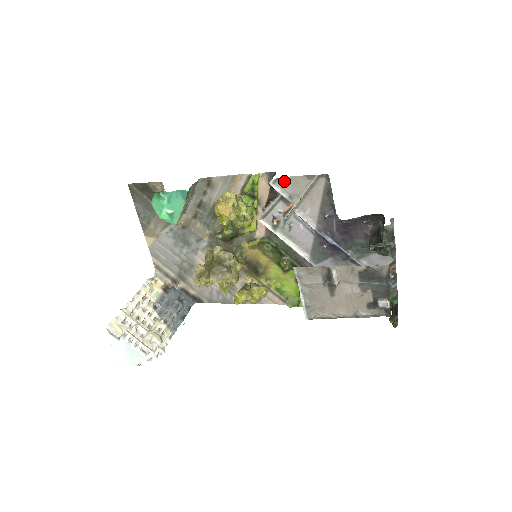
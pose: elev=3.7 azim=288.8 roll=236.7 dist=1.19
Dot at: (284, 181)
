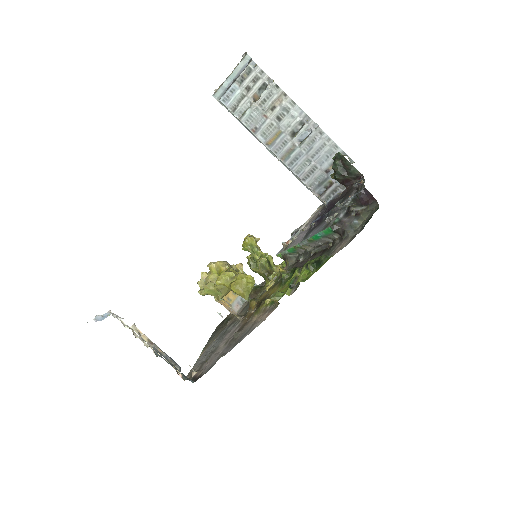
Dot at: occluded
